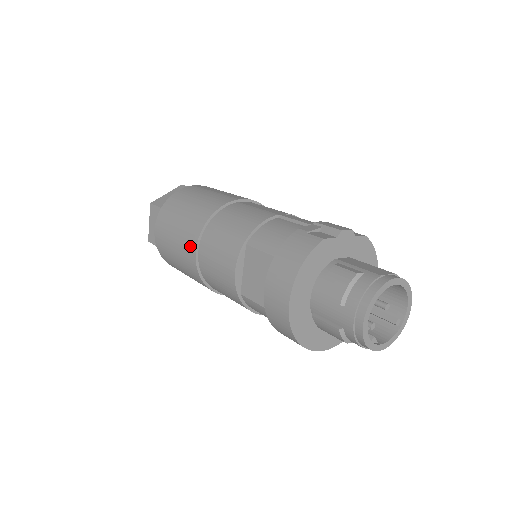
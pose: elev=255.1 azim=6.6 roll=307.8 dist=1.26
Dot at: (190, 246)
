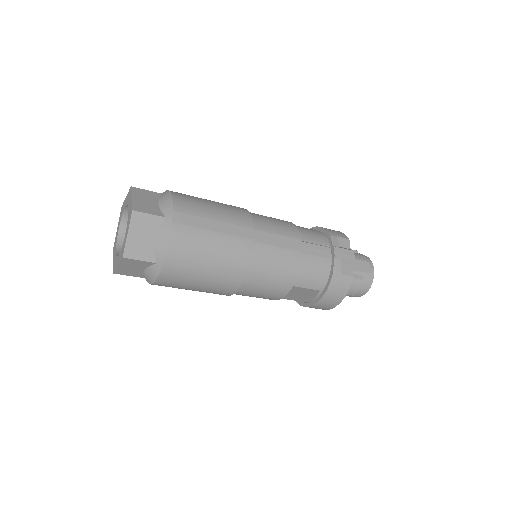
Dot at: (226, 292)
